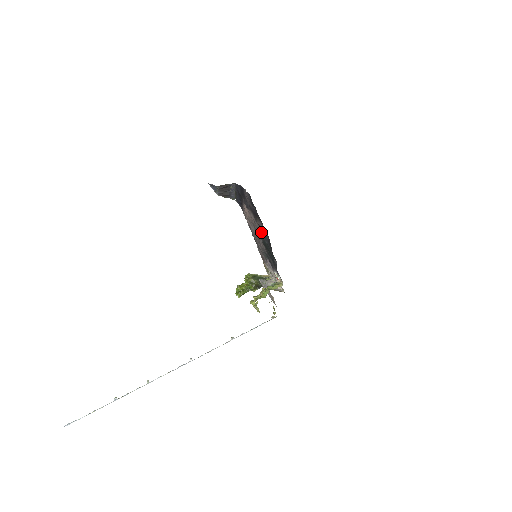
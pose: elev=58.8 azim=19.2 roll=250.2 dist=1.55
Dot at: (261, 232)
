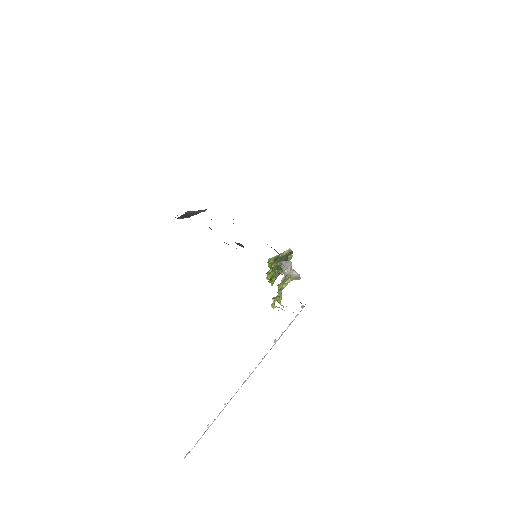
Dot at: occluded
